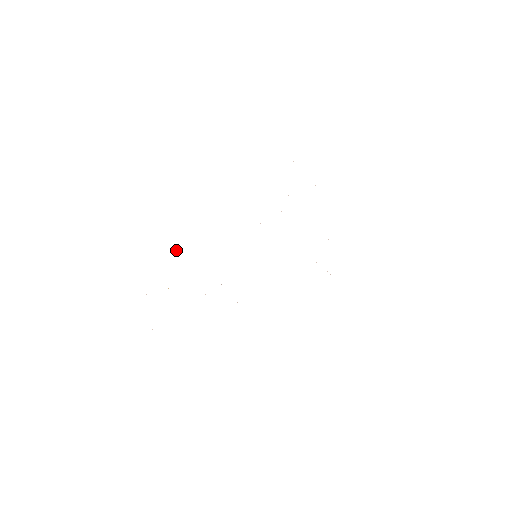
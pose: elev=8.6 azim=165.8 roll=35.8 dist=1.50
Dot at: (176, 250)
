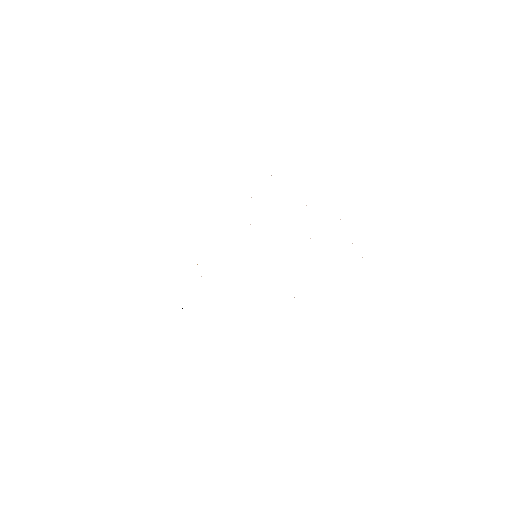
Dot at: occluded
